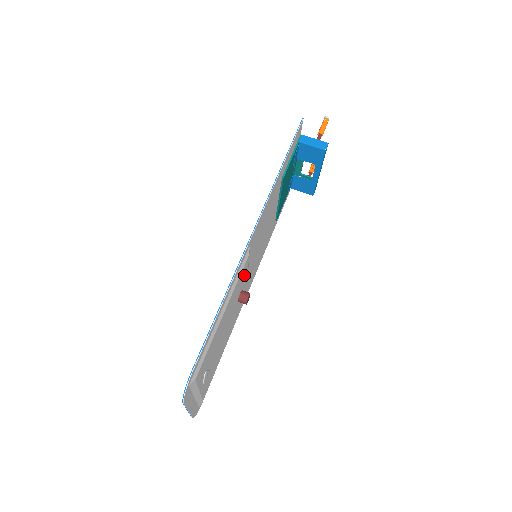
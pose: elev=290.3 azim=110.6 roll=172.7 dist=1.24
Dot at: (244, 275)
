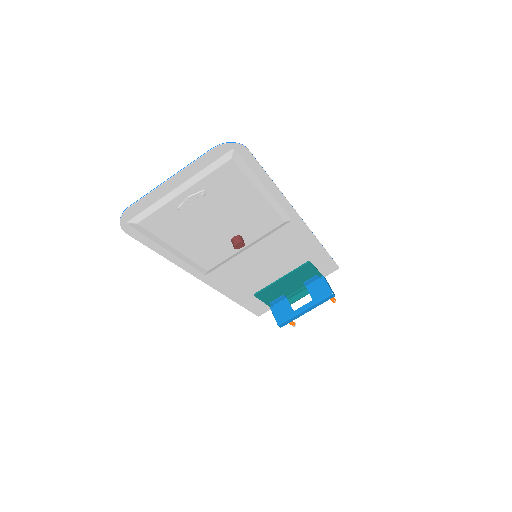
Dot at: (262, 230)
